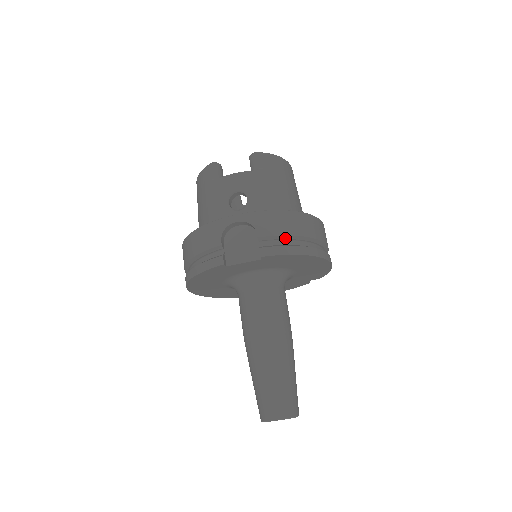
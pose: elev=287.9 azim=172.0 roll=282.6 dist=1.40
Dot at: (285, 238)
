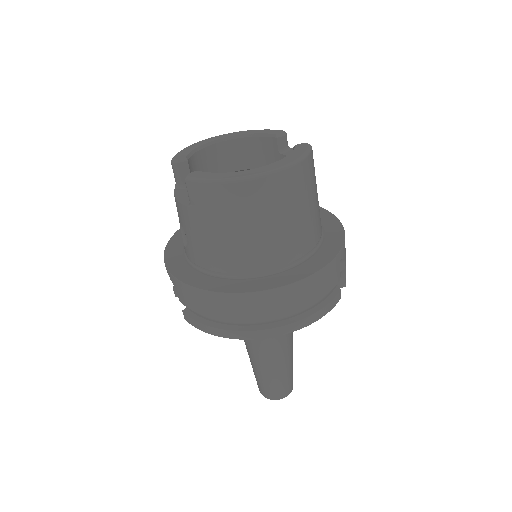
Dot at: (203, 313)
